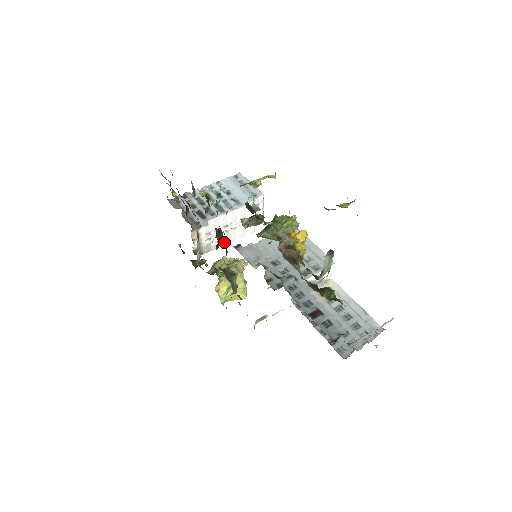
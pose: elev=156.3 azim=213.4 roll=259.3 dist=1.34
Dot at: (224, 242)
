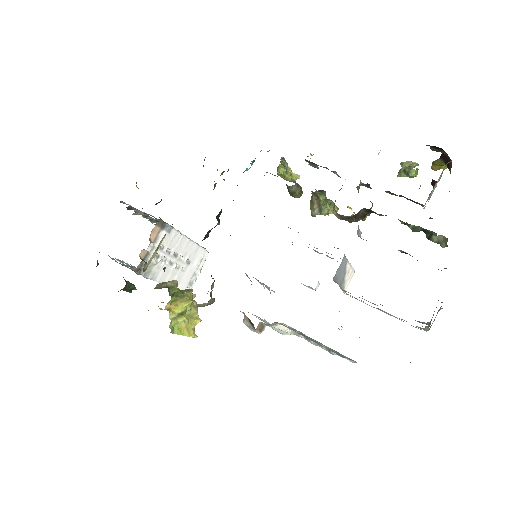
Dot at: (161, 278)
